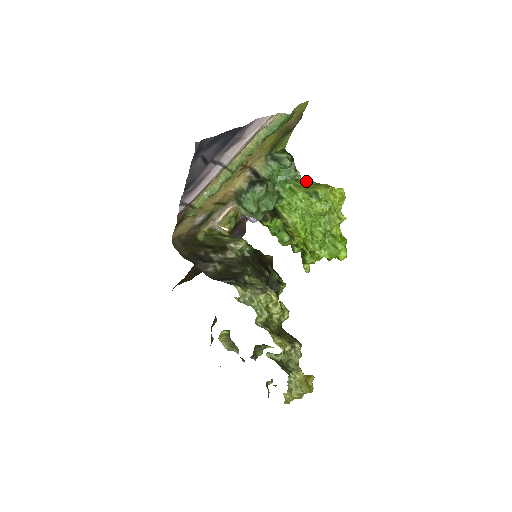
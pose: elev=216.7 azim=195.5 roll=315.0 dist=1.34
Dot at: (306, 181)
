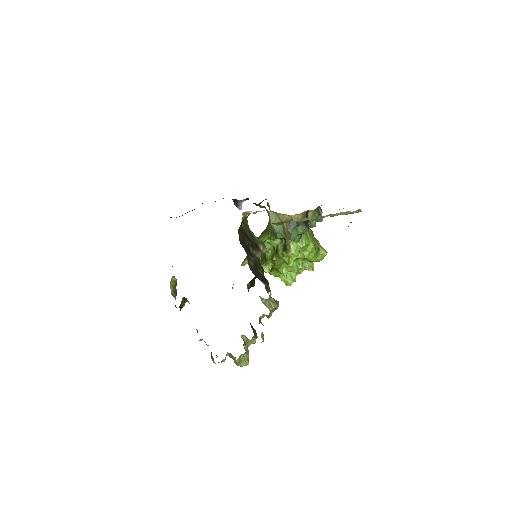
Dot at: (312, 231)
